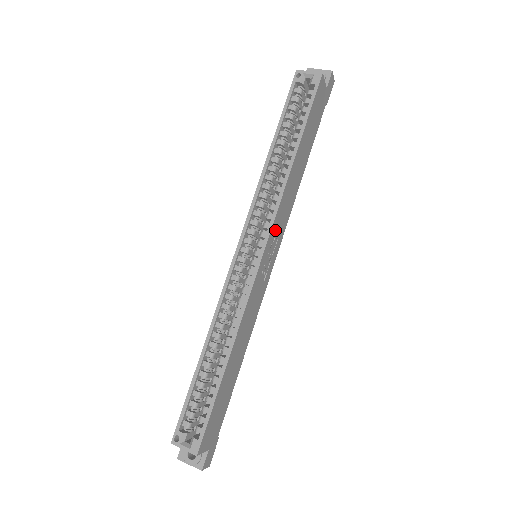
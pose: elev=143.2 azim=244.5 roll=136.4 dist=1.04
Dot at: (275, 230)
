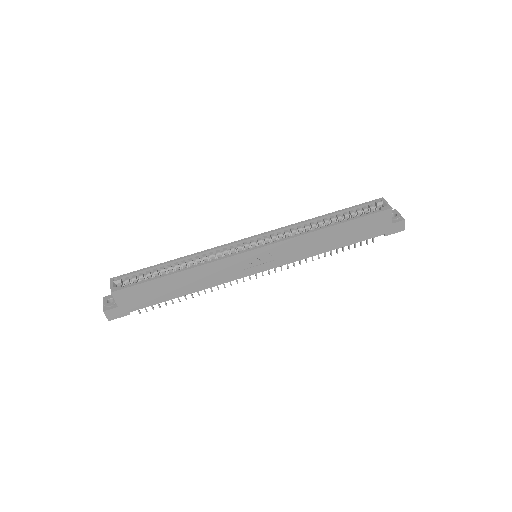
Dot at: (278, 250)
